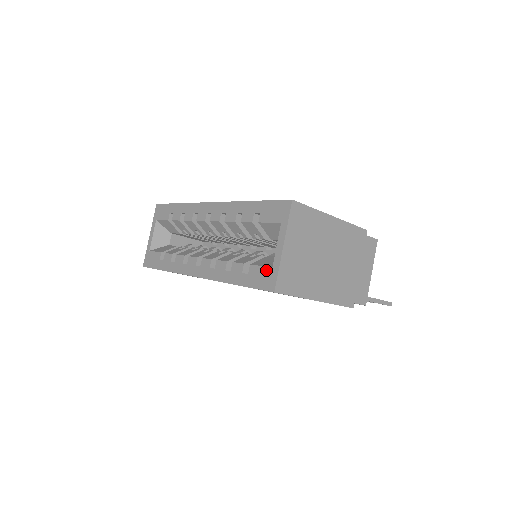
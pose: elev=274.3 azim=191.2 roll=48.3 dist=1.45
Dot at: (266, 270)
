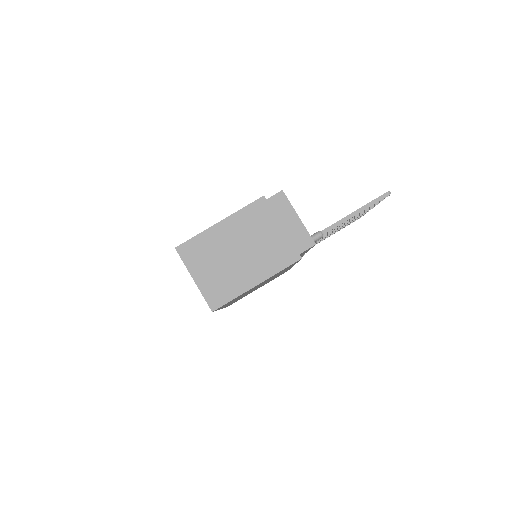
Dot at: occluded
